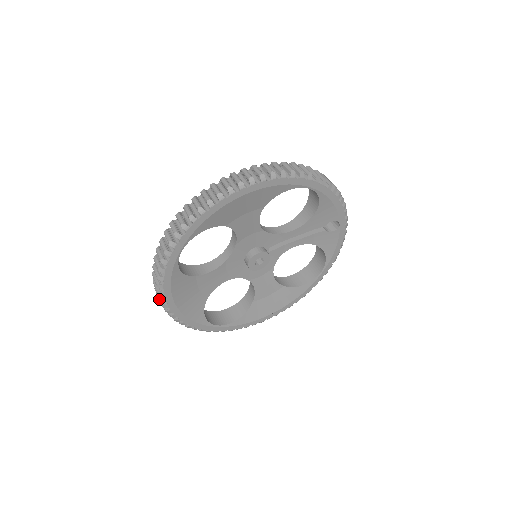
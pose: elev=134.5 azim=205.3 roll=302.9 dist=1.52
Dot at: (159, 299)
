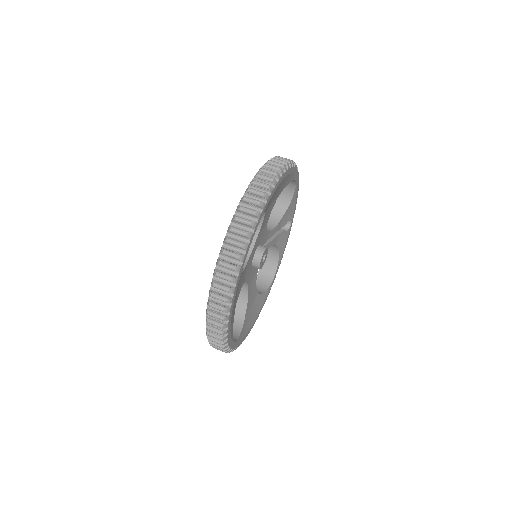
Dot at: (226, 300)
